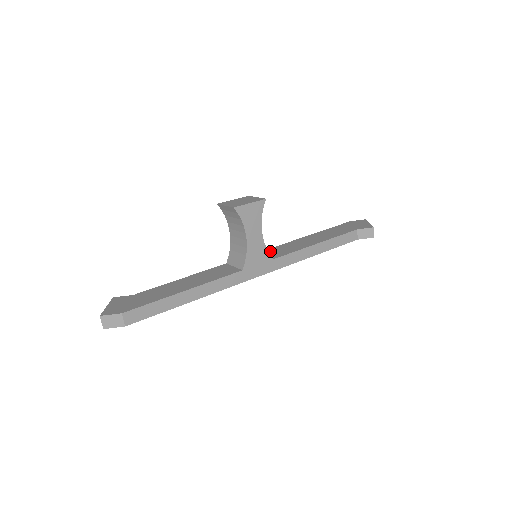
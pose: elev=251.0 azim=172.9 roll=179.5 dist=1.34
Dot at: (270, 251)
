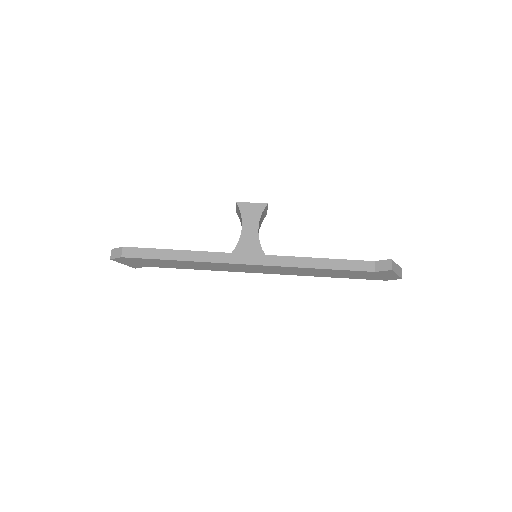
Dot at: occluded
